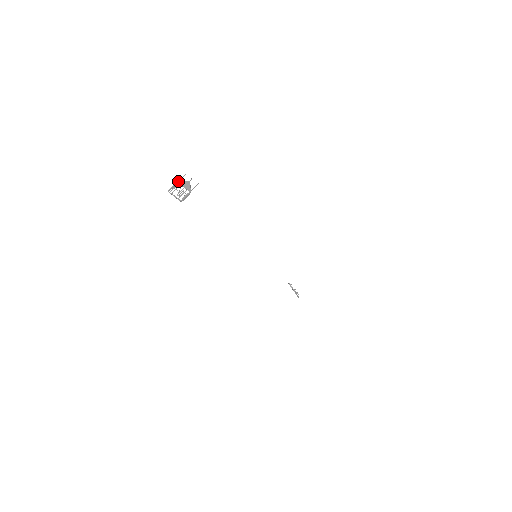
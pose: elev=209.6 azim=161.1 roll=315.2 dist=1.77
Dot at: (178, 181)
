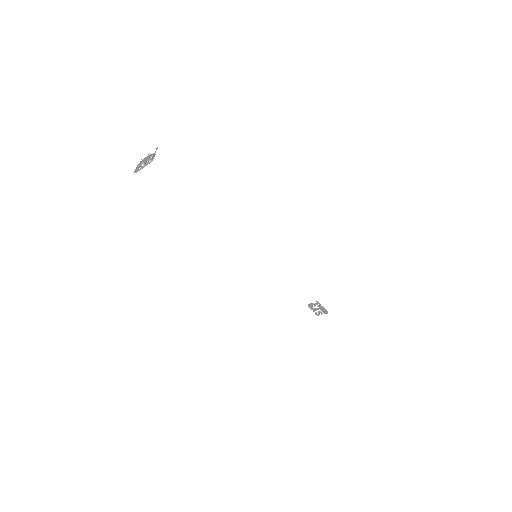
Dot at: (138, 164)
